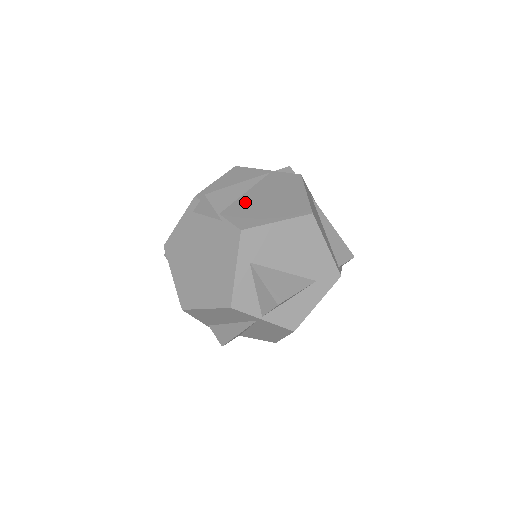
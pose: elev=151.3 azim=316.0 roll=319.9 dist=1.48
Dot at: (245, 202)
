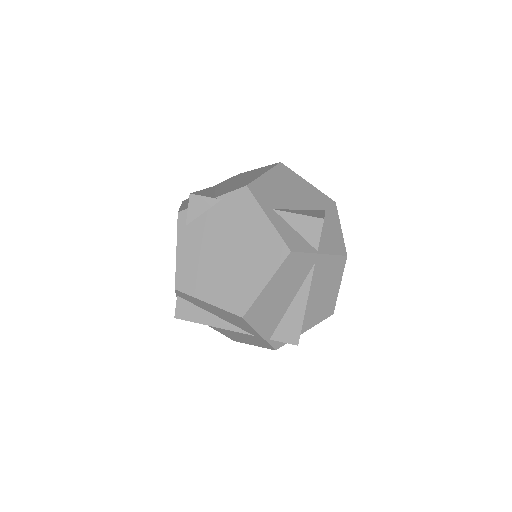
Dot at: (223, 189)
